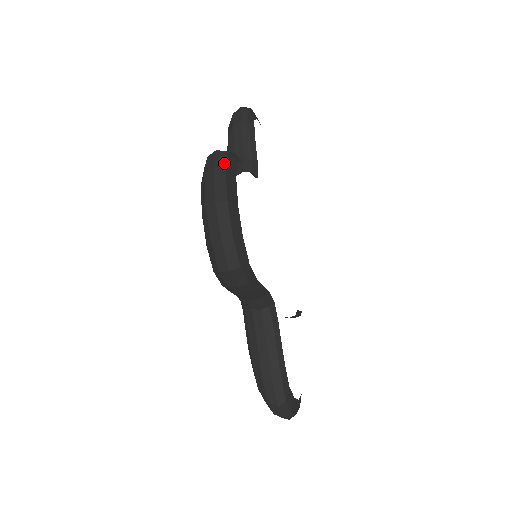
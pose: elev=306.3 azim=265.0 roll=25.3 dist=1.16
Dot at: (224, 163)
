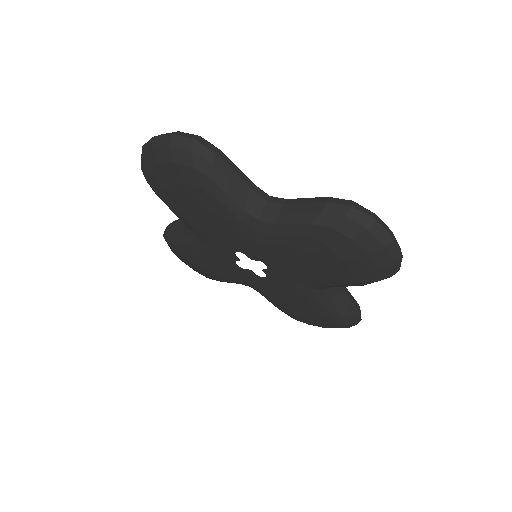
Dot at: occluded
